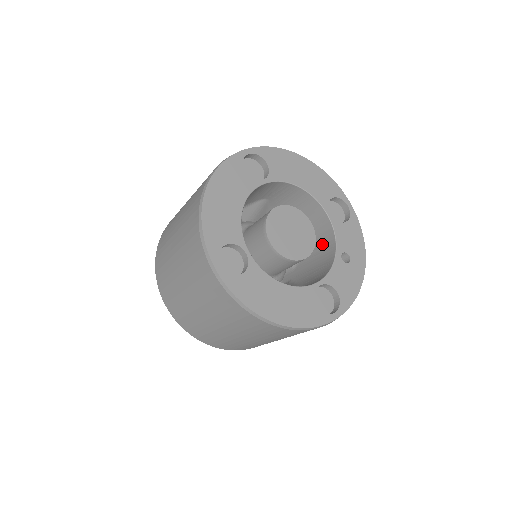
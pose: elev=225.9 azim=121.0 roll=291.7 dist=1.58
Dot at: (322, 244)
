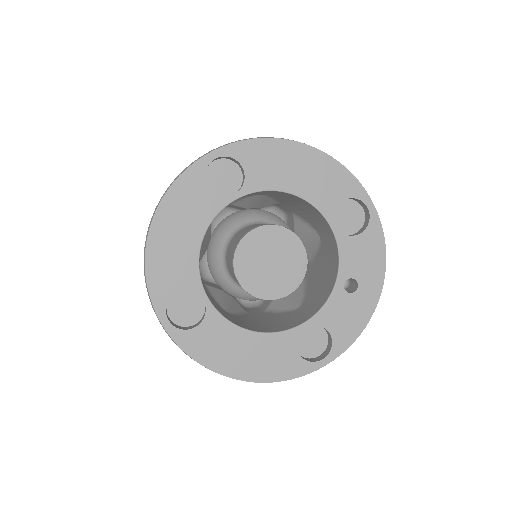
Dot at: (329, 256)
